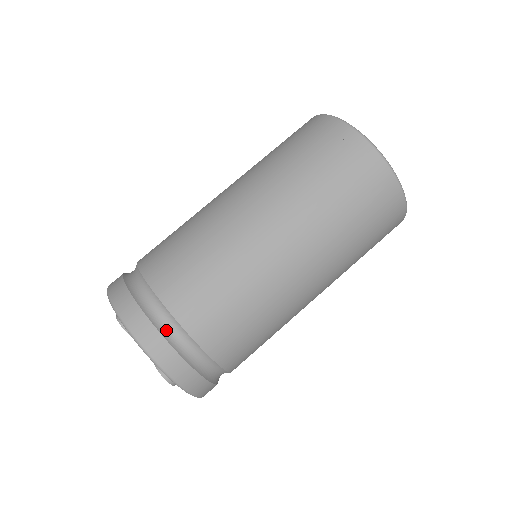
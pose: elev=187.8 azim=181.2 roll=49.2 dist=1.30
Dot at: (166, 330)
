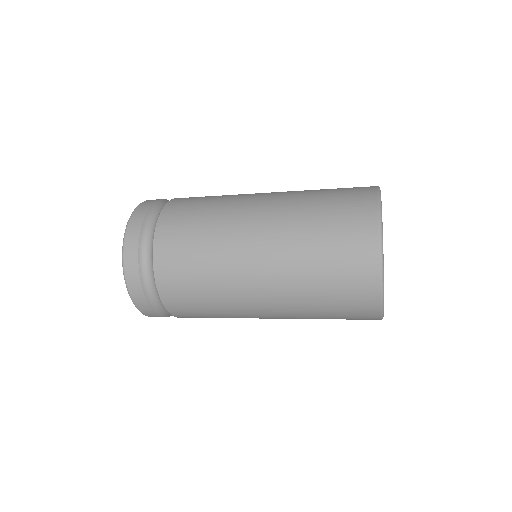
Dot at: (147, 285)
